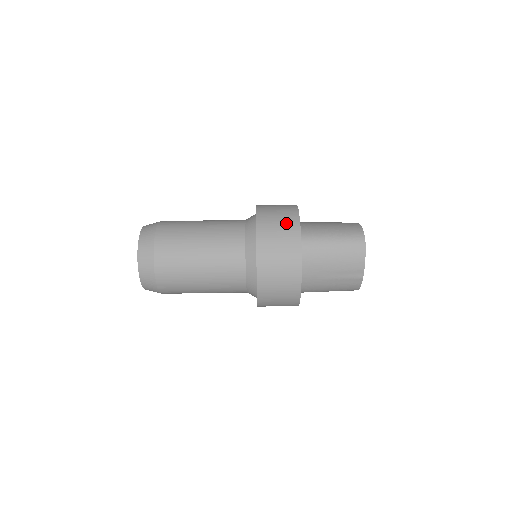
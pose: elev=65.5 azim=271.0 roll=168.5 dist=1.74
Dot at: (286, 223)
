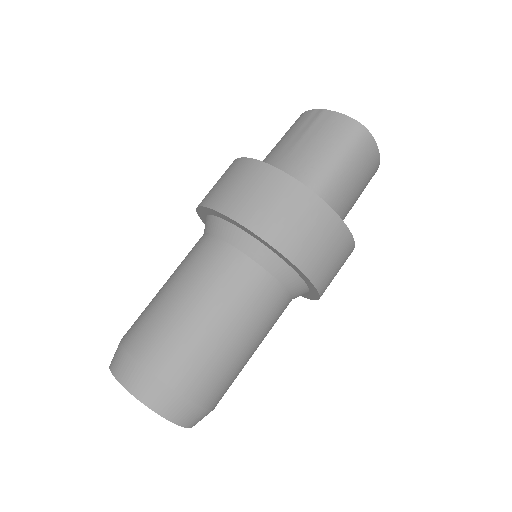
Dot at: occluded
